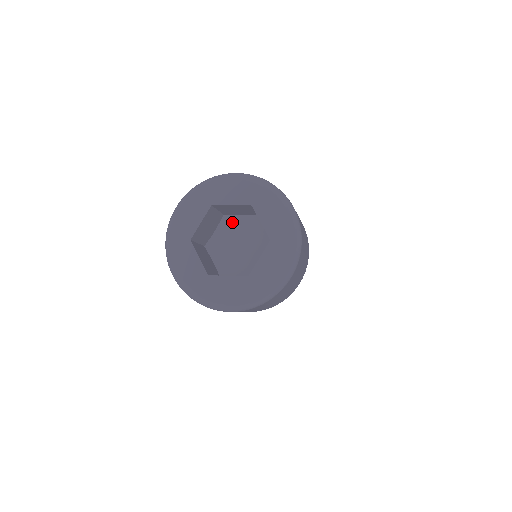
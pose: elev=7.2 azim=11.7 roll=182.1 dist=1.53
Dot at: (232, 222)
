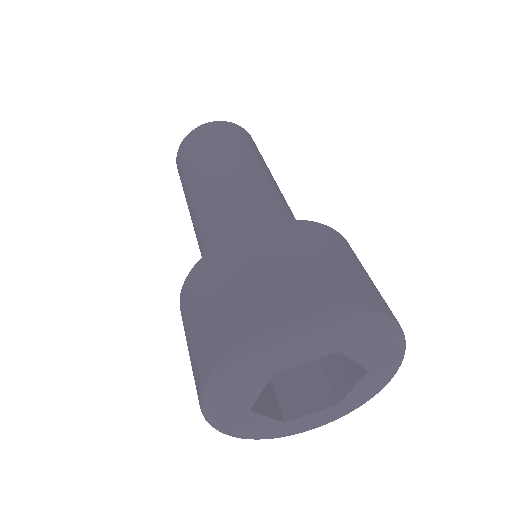
Dot at: occluded
